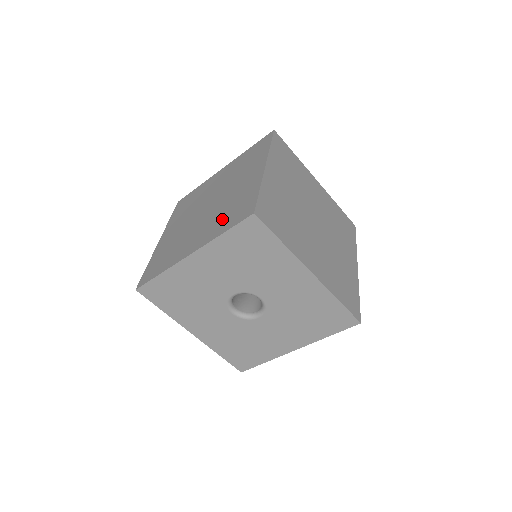
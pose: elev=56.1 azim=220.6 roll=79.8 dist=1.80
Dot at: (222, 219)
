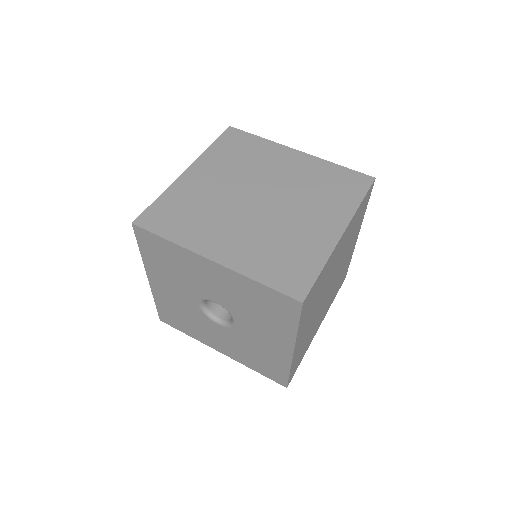
Dot at: (268, 255)
